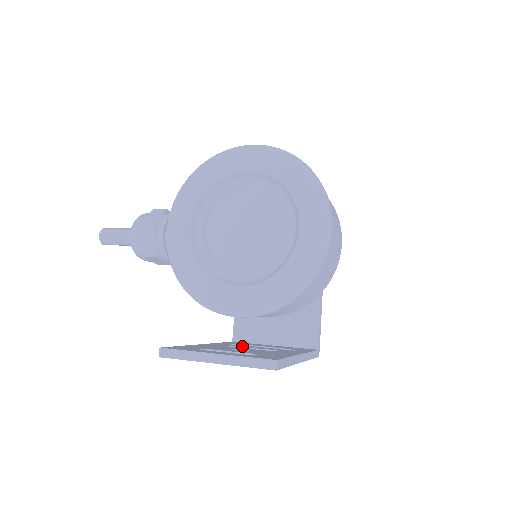
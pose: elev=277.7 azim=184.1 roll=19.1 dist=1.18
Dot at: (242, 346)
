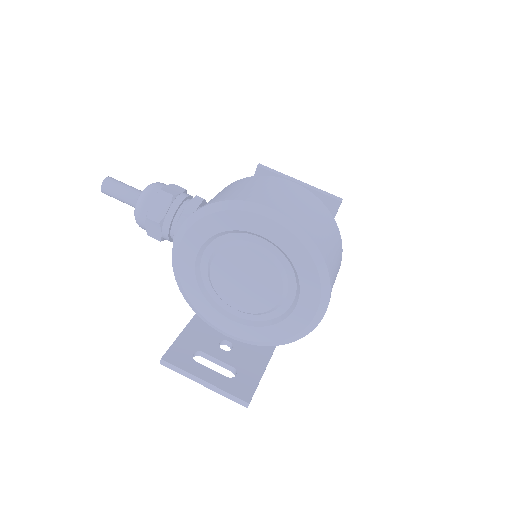
Dot at: occluded
